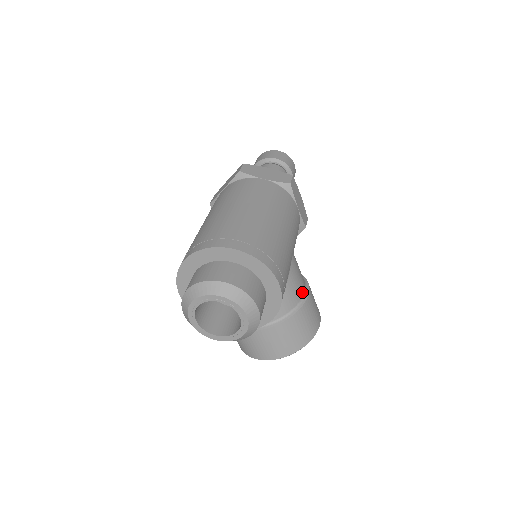
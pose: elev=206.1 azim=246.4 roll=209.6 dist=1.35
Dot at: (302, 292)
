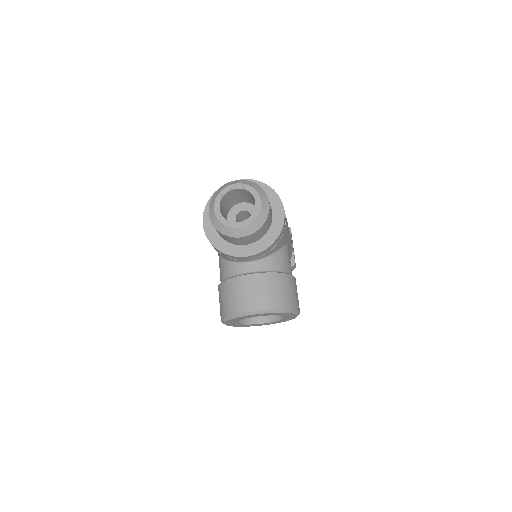
Dot at: (291, 271)
